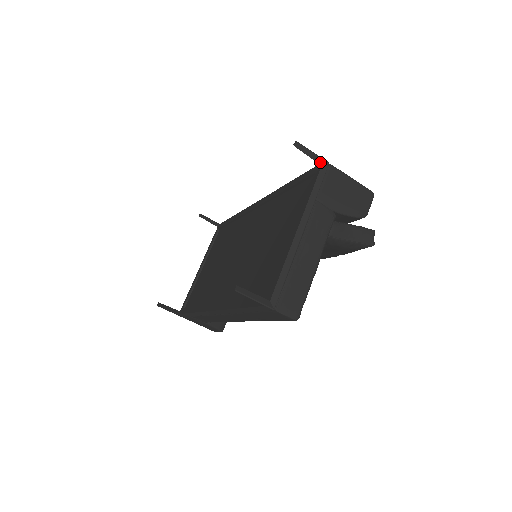
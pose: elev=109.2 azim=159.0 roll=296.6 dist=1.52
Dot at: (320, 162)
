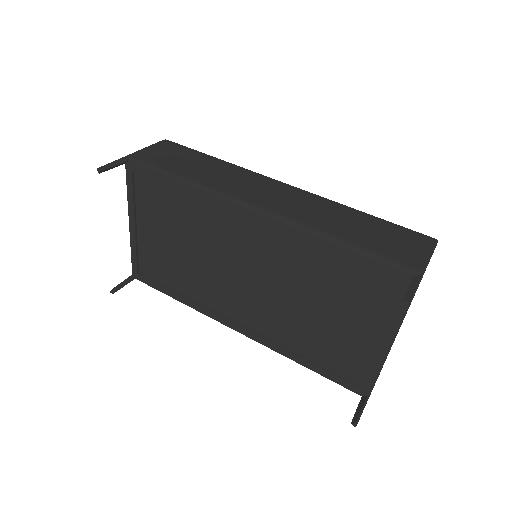
Dot at: occluded
